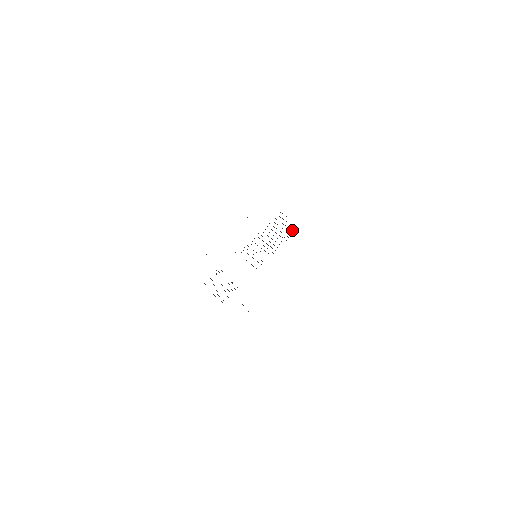
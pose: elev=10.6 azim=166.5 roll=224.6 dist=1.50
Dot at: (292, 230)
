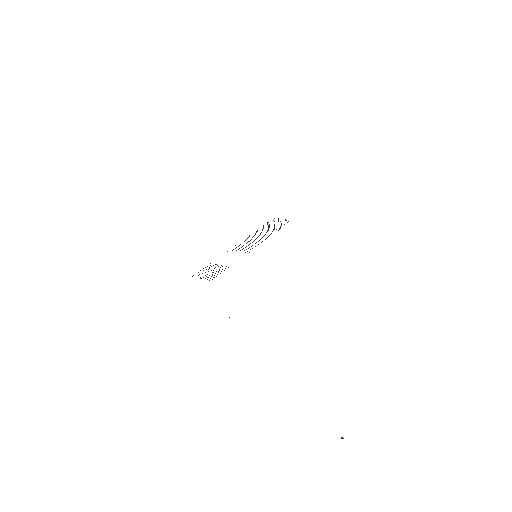
Dot at: occluded
